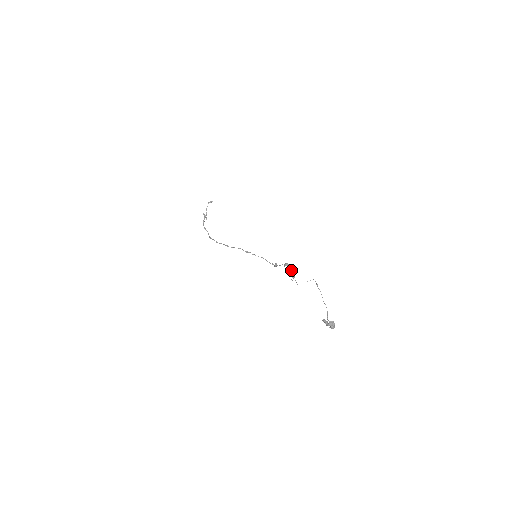
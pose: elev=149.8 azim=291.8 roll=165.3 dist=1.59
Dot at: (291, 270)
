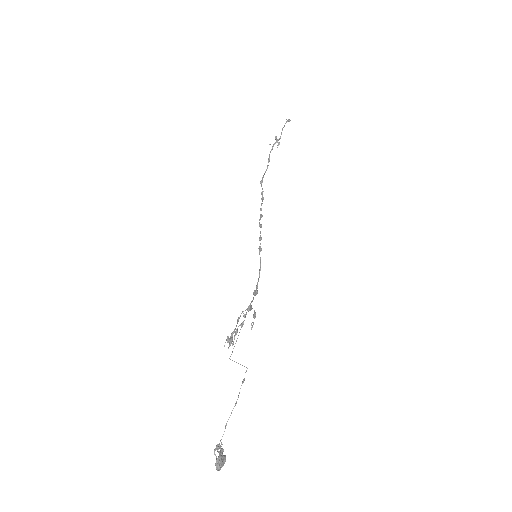
Dot at: (234, 330)
